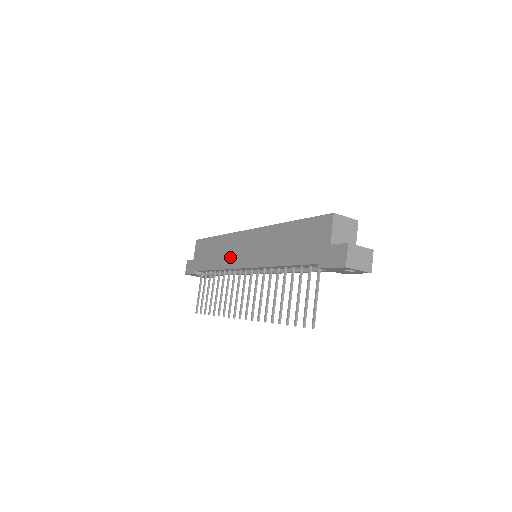
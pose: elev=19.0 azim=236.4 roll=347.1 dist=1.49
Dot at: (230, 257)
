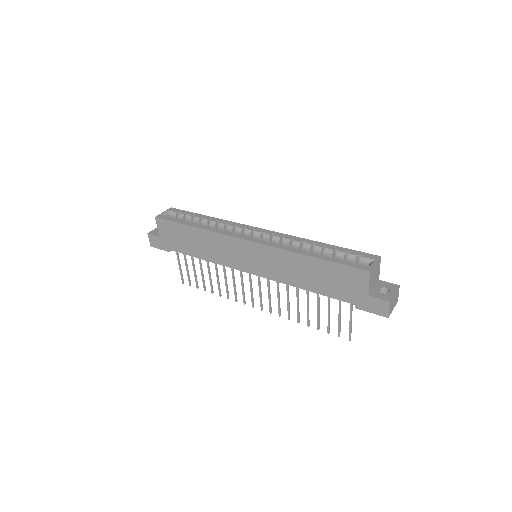
Dot at: (225, 257)
